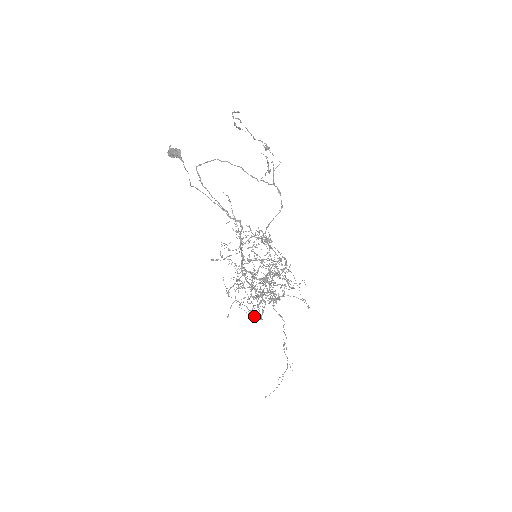
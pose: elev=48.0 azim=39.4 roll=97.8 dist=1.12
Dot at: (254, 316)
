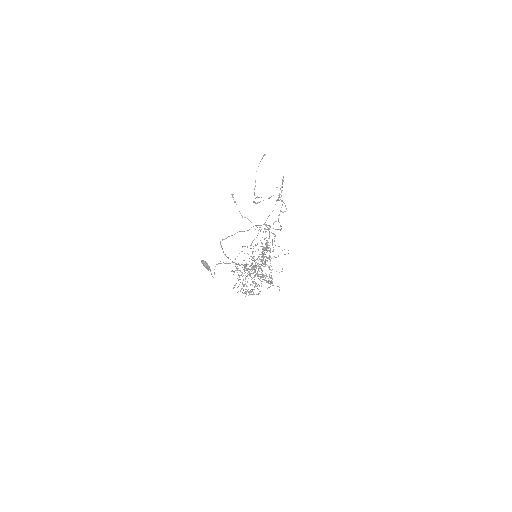
Dot at: occluded
